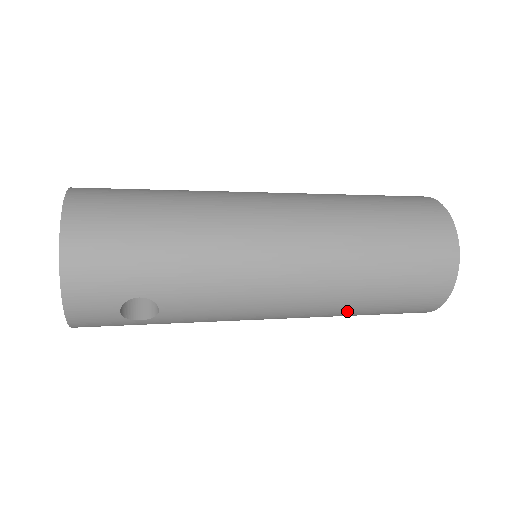
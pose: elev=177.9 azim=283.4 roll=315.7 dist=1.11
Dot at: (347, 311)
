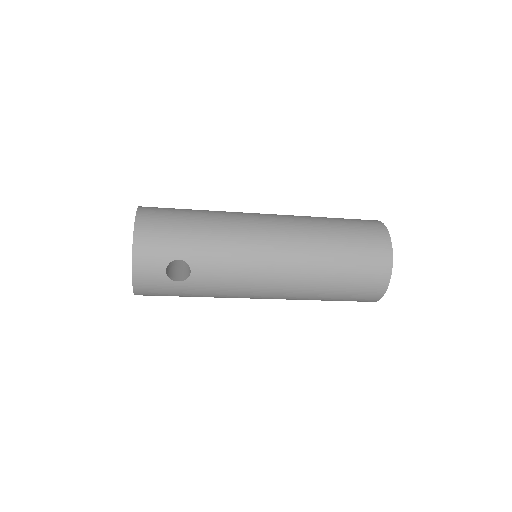
Dot at: (319, 285)
